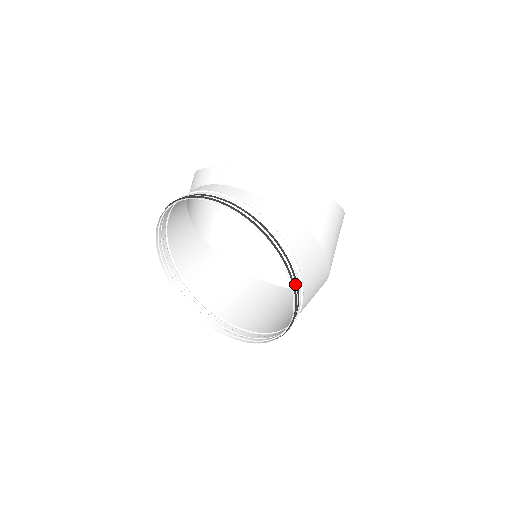
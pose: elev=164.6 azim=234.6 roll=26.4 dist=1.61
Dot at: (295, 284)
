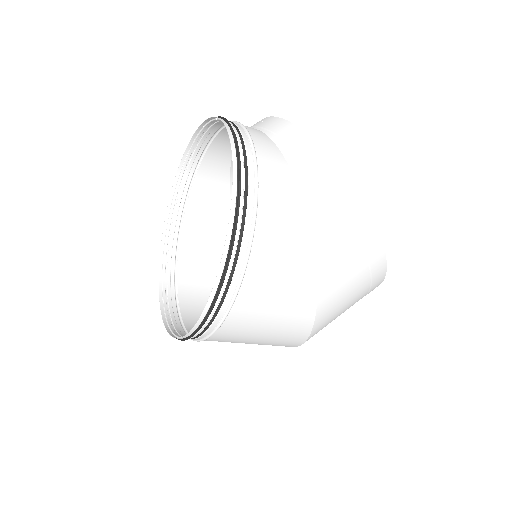
Dot at: (235, 247)
